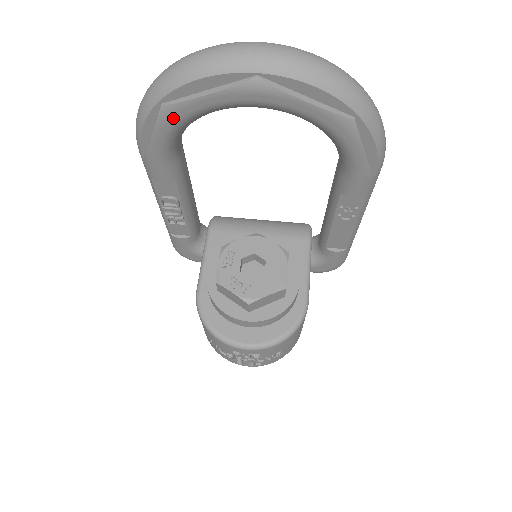
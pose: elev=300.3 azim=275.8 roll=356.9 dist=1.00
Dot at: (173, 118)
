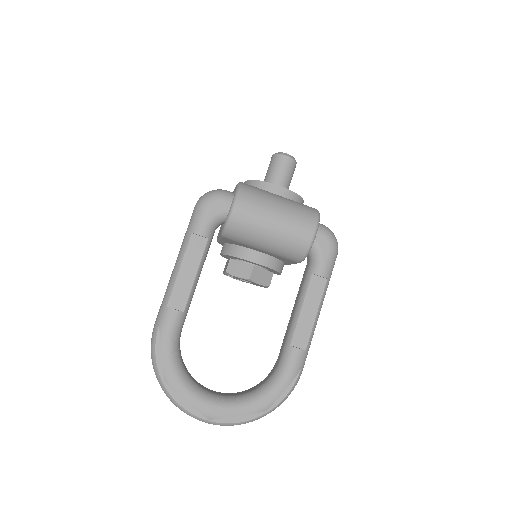
Dot at: occluded
